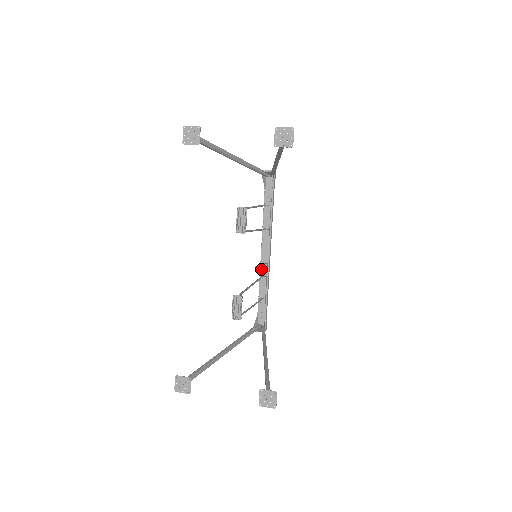
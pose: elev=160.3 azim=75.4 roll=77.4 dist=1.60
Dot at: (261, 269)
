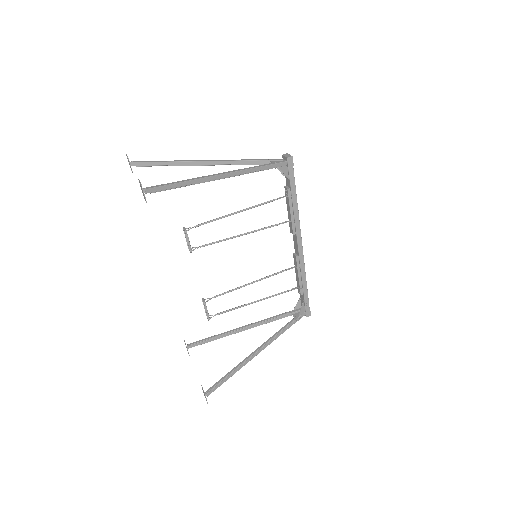
Dot at: (294, 259)
